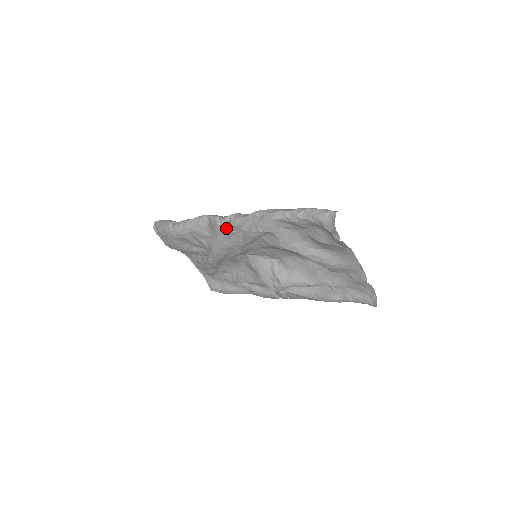
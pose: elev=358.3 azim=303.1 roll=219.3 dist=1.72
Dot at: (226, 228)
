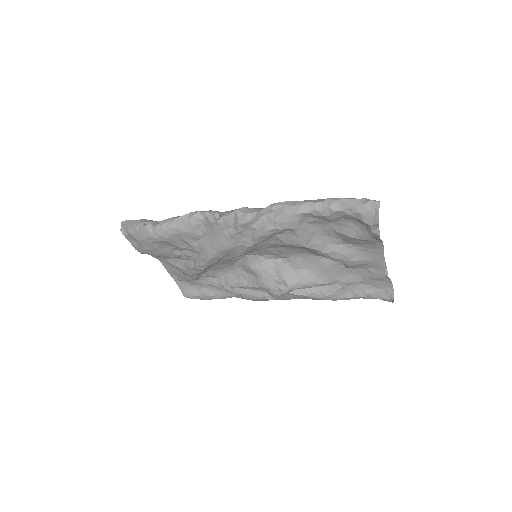
Dot at: (229, 226)
